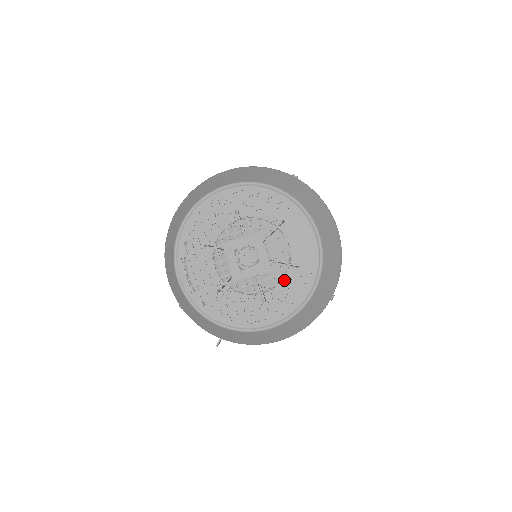
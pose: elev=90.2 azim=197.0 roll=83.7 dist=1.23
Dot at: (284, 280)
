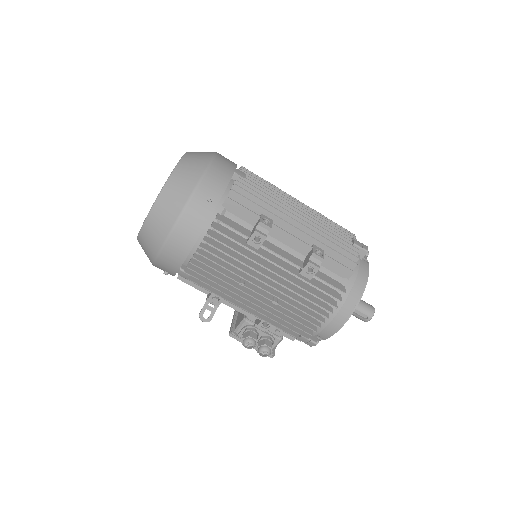
Dot at: occluded
